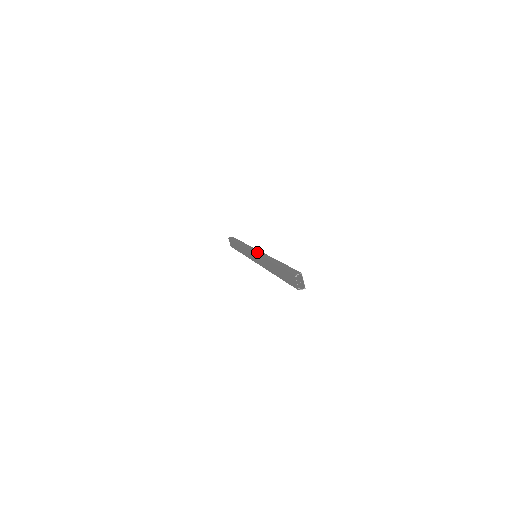
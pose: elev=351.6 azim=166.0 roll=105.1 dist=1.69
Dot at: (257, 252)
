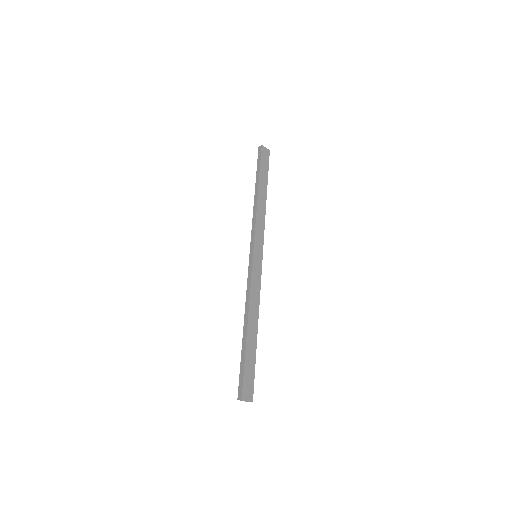
Dot at: (249, 268)
